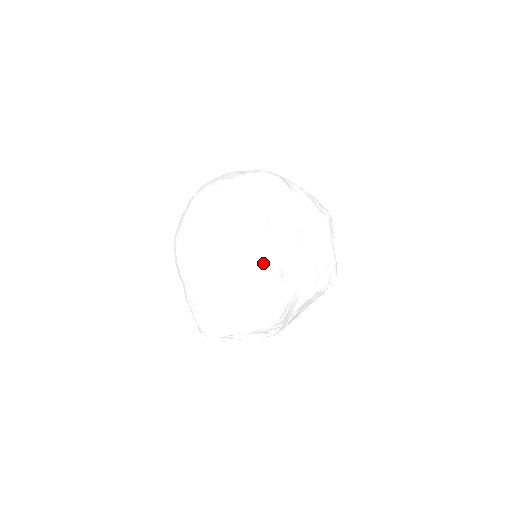
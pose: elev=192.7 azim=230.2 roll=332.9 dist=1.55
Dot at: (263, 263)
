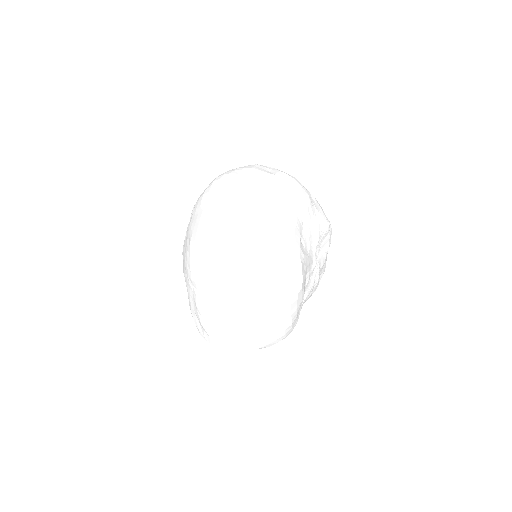
Dot at: (299, 287)
